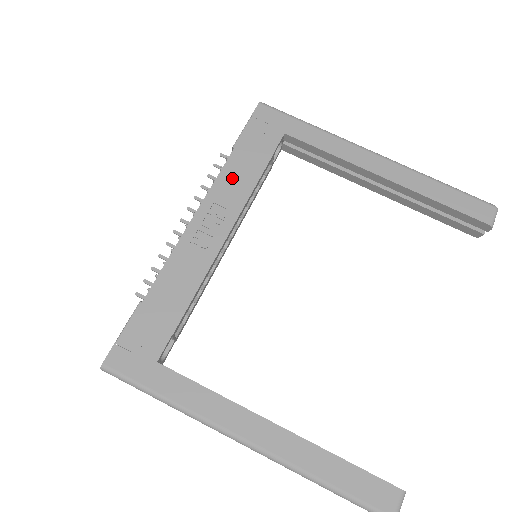
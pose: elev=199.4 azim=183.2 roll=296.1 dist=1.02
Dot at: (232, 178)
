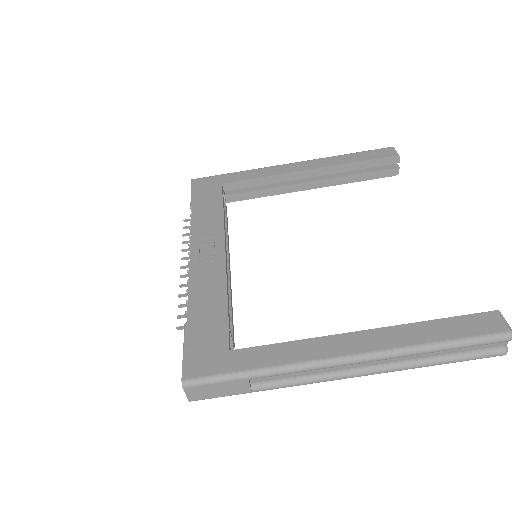
Dot at: (203, 221)
